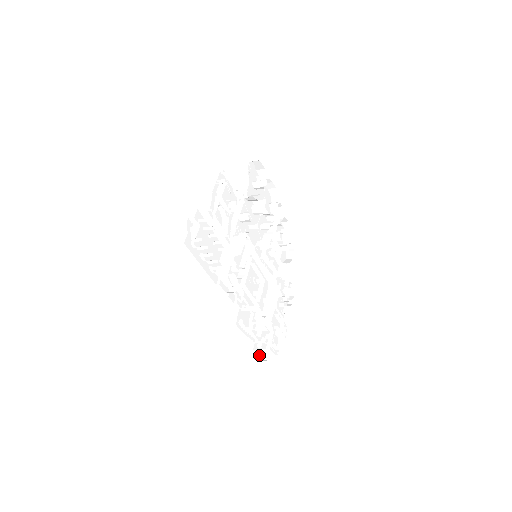
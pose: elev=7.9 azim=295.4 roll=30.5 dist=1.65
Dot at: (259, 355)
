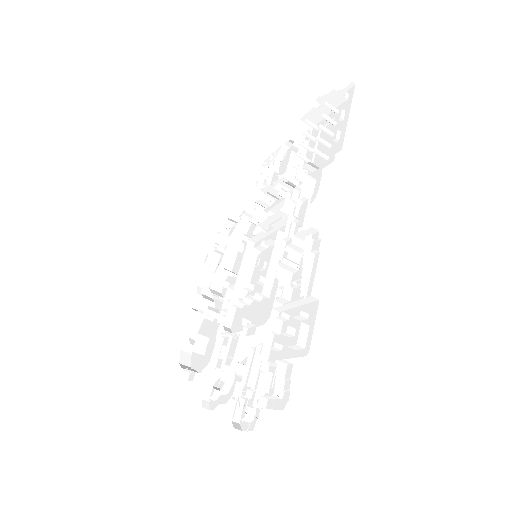
Dot at: (302, 328)
